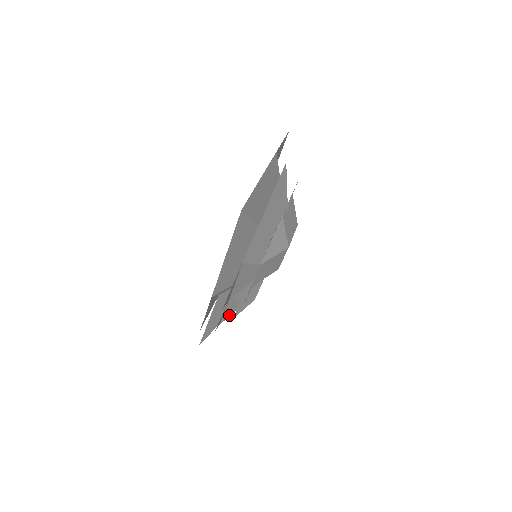
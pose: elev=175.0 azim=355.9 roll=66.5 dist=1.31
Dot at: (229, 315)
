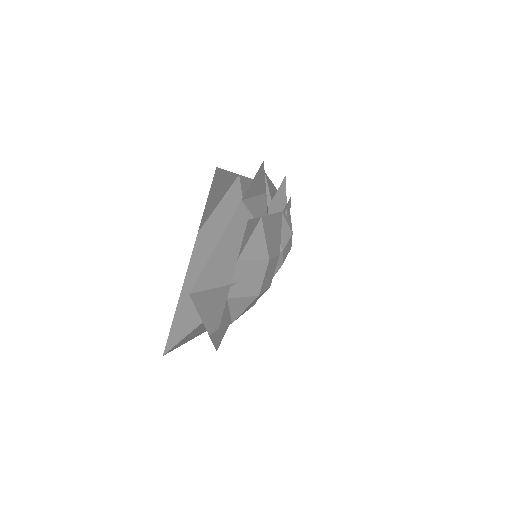
Dot at: occluded
